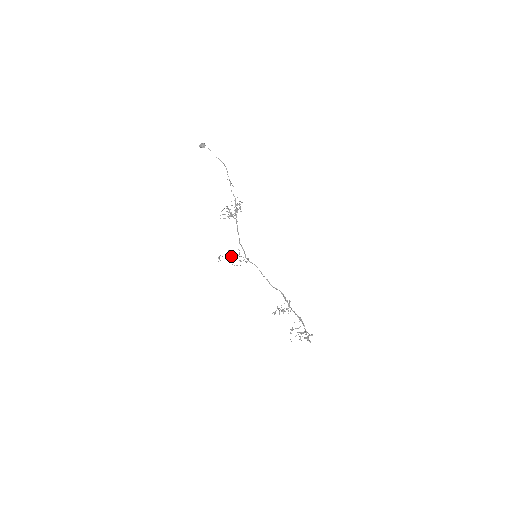
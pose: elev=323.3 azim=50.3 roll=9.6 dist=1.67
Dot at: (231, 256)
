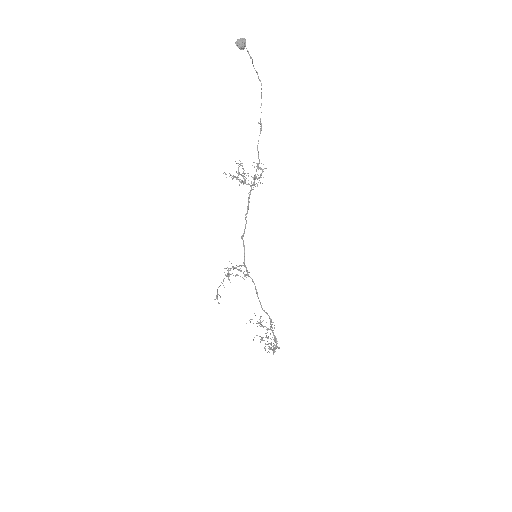
Dot at: occluded
